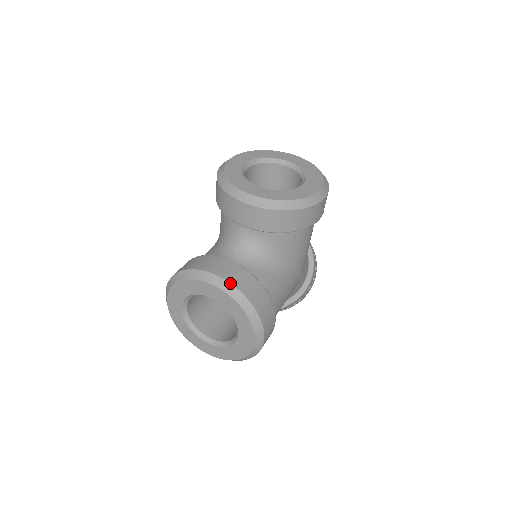
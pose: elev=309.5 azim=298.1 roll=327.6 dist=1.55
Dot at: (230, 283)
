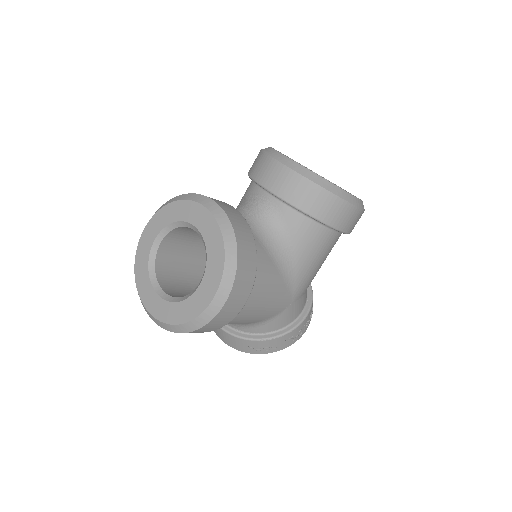
Dot at: (226, 213)
